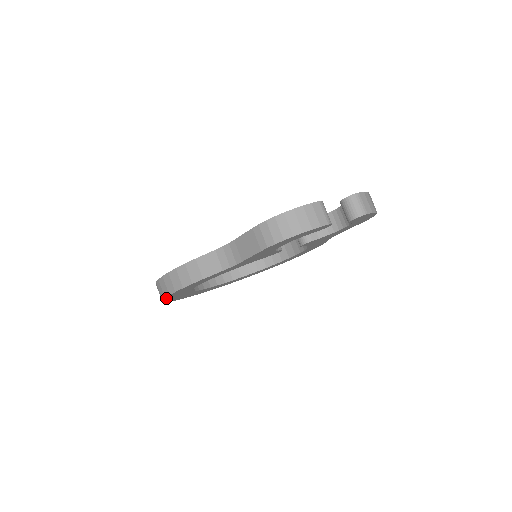
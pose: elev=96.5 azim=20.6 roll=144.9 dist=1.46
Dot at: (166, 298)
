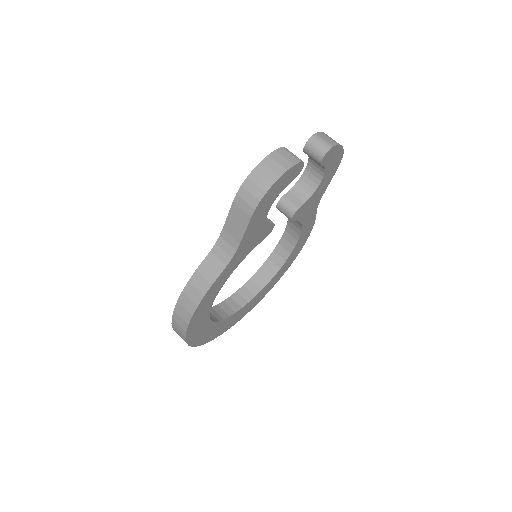
Dot at: (188, 334)
